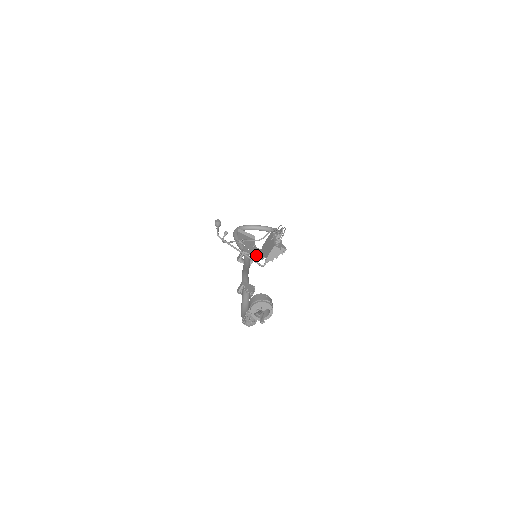
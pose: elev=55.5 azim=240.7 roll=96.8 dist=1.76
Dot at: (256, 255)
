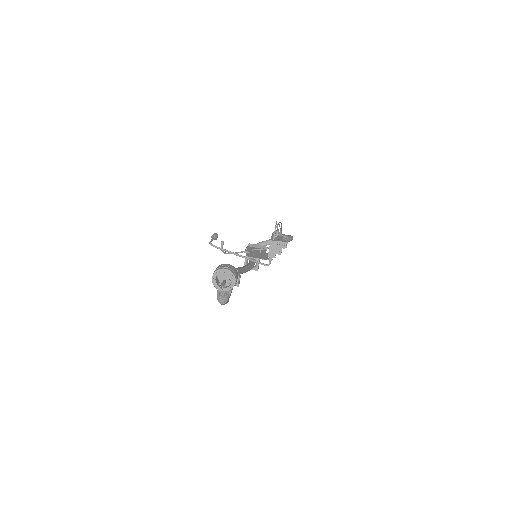
Dot at: (260, 257)
